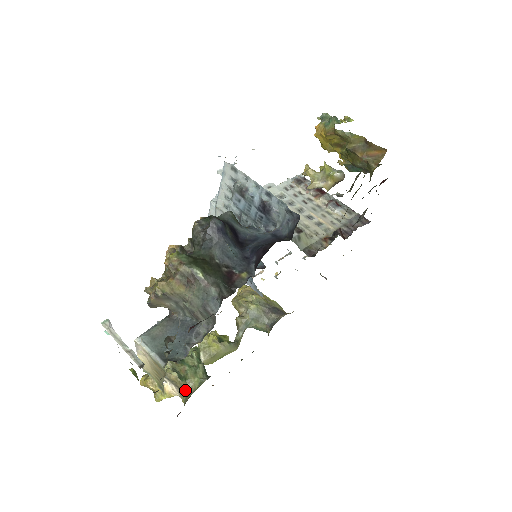
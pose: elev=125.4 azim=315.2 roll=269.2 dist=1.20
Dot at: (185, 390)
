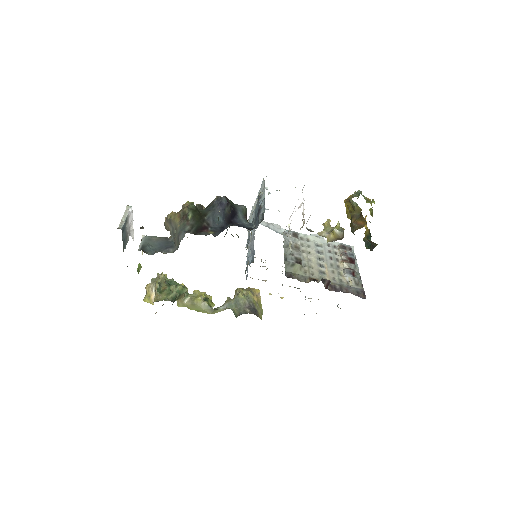
Dot at: (155, 298)
